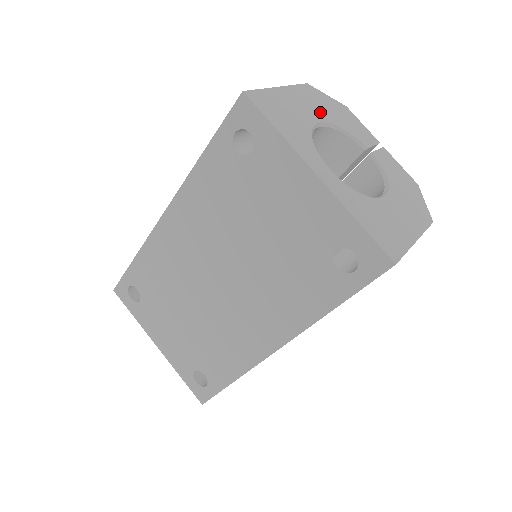
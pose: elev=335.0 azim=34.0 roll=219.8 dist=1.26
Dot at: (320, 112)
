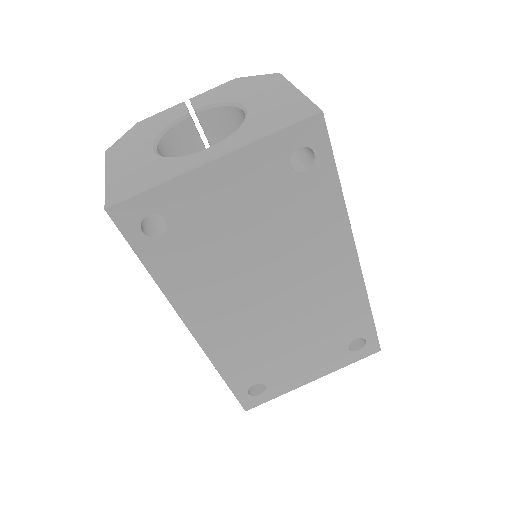
Dot at: (141, 146)
